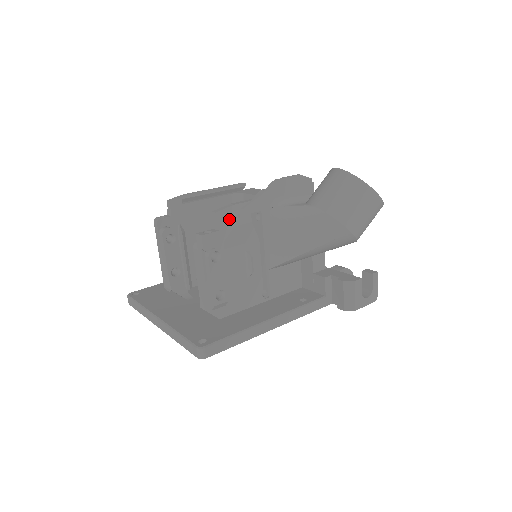
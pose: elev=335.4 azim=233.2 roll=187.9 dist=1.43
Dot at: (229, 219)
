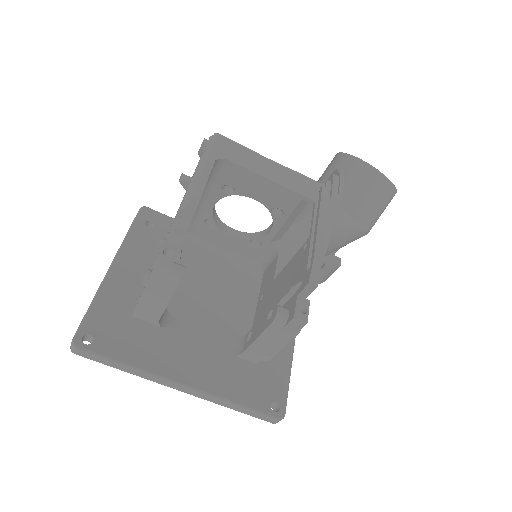
Dot at: occluded
